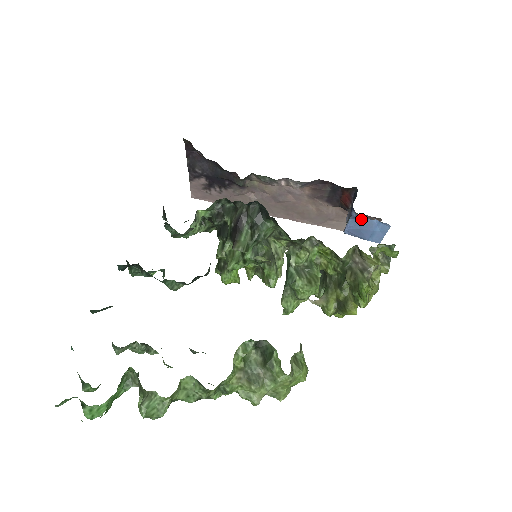
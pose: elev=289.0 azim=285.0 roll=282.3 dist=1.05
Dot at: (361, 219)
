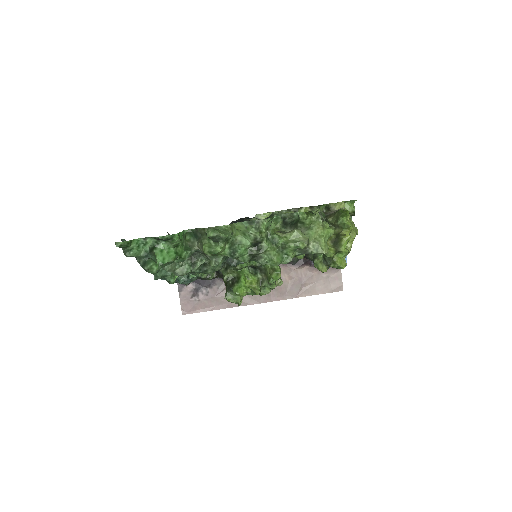
Dot at: occluded
